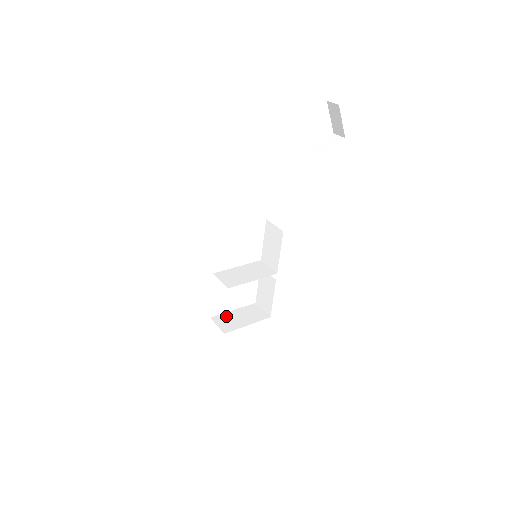
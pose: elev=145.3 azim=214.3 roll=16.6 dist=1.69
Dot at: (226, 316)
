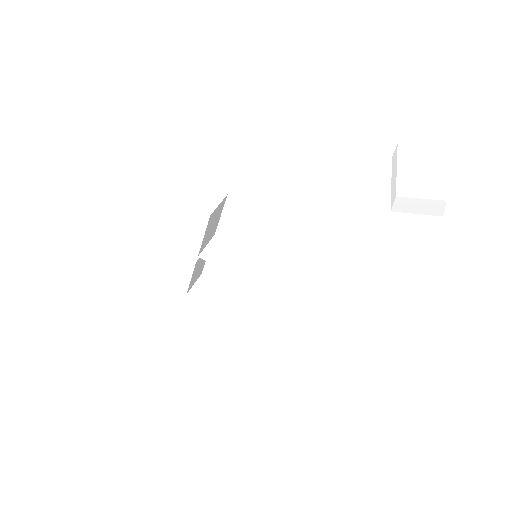
Dot at: (214, 285)
